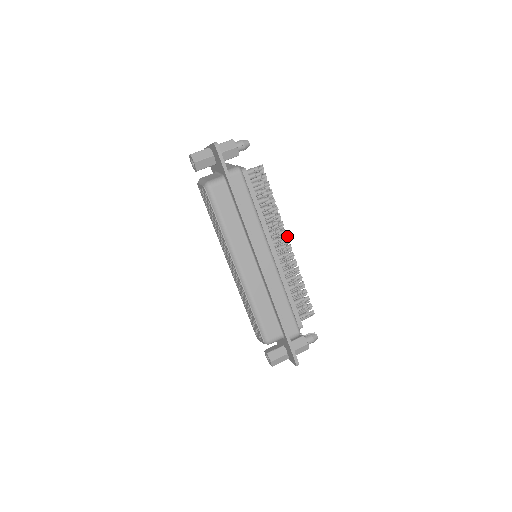
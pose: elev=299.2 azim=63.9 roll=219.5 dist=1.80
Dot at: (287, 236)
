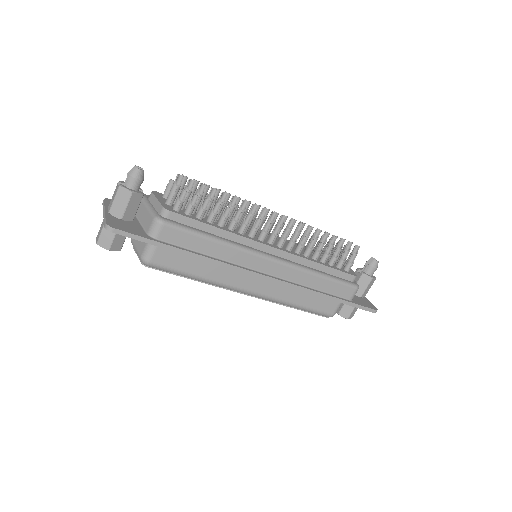
Dot at: (271, 213)
